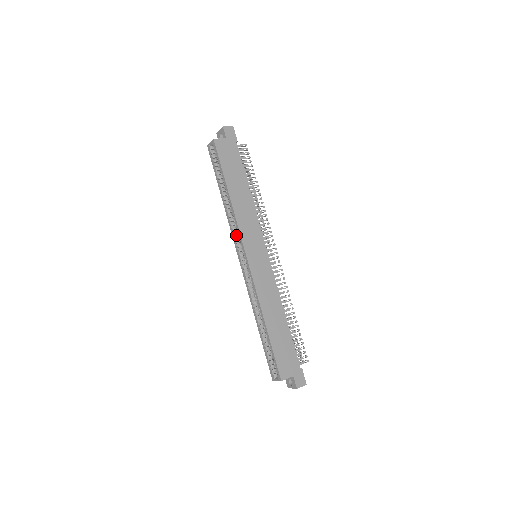
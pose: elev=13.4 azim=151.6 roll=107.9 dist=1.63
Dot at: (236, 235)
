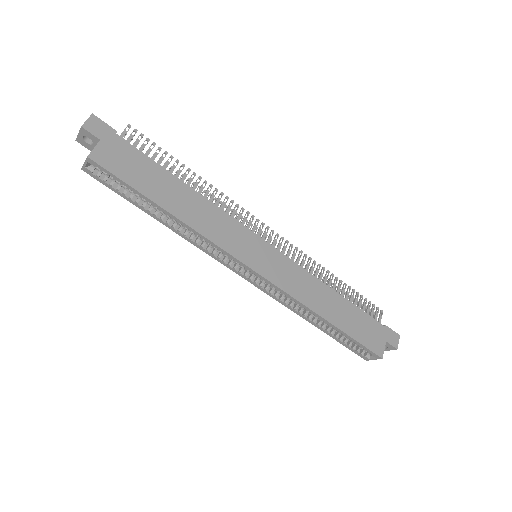
Dot at: (215, 252)
